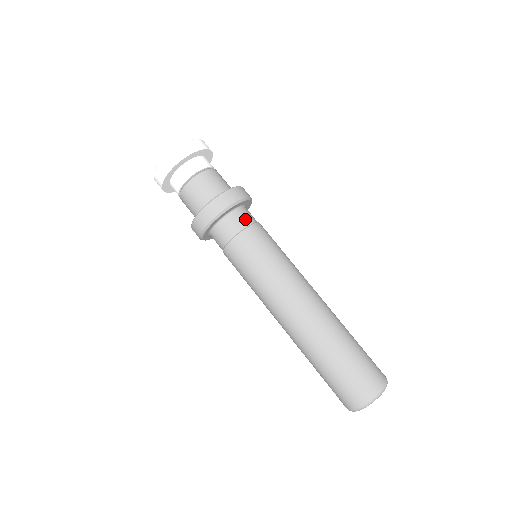
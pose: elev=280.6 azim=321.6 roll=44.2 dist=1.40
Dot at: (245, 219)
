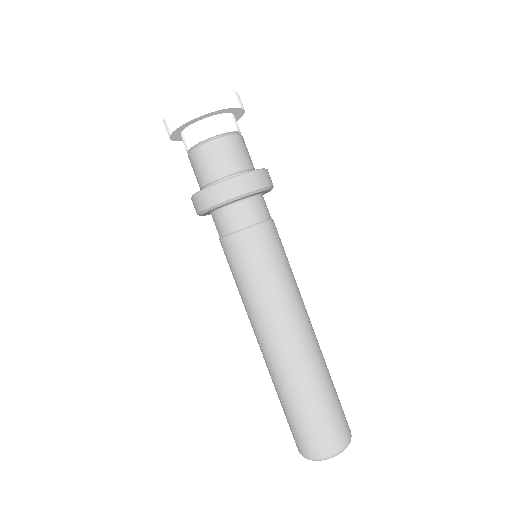
Dot at: occluded
